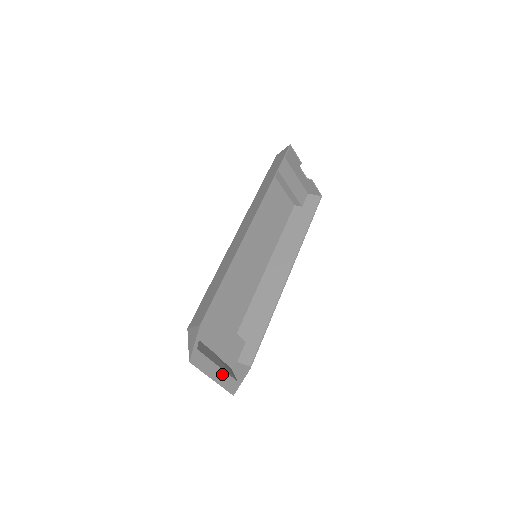
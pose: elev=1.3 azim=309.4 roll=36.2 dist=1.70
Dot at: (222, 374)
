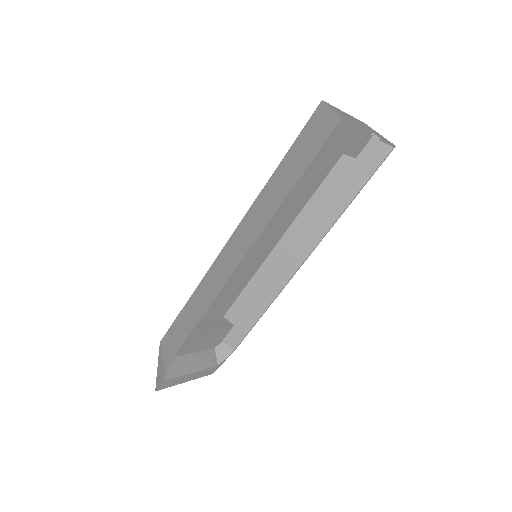
Dot at: (197, 373)
